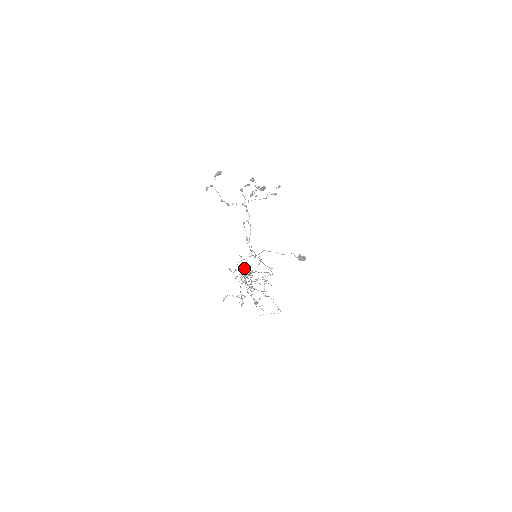
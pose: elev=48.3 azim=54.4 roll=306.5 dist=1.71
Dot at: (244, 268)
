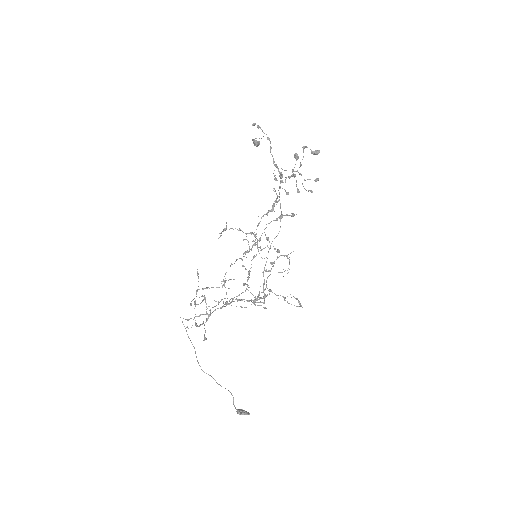
Dot at: (276, 200)
